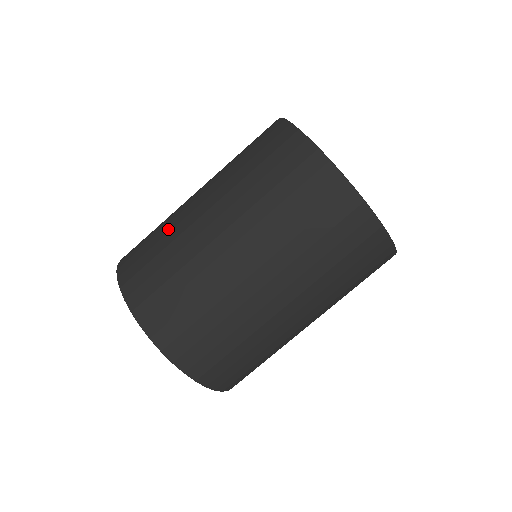
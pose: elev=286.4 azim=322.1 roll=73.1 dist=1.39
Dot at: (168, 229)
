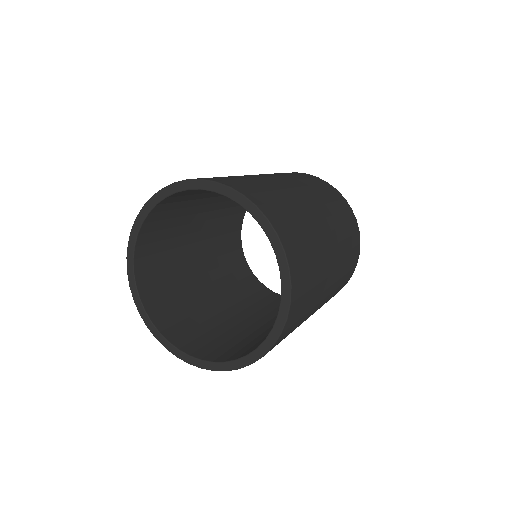
Dot at: occluded
